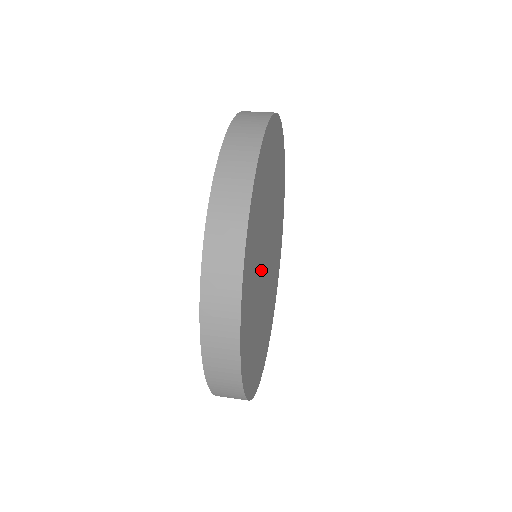
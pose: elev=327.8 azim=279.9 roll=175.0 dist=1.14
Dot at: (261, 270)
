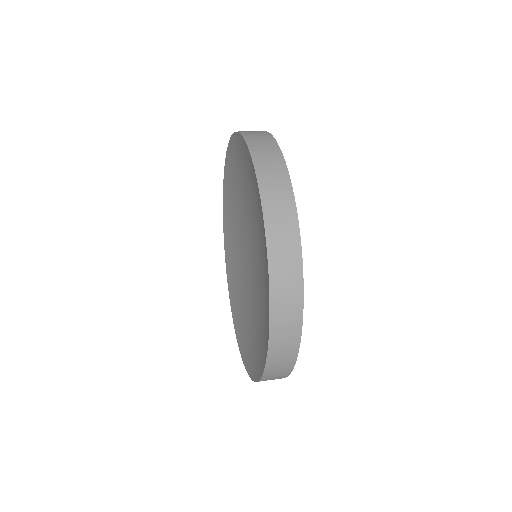
Dot at: occluded
